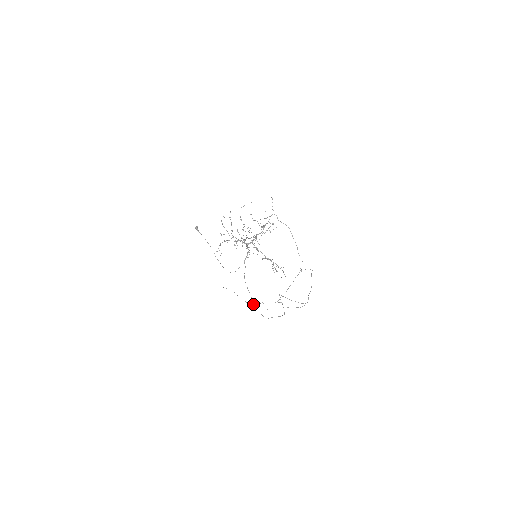
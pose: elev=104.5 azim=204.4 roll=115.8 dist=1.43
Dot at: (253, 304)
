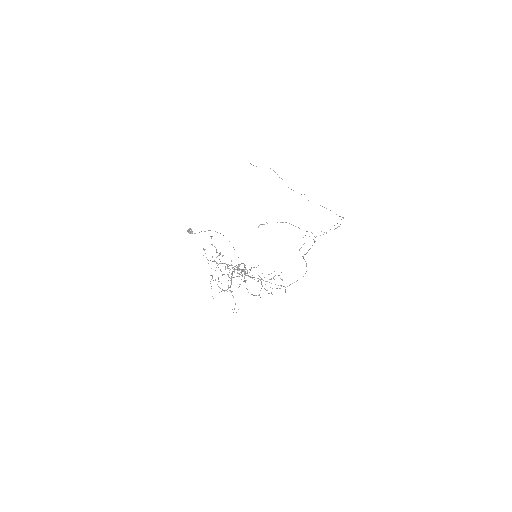
Dot at: occluded
